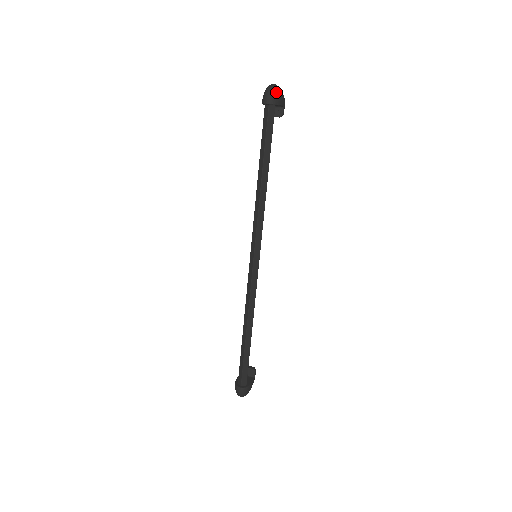
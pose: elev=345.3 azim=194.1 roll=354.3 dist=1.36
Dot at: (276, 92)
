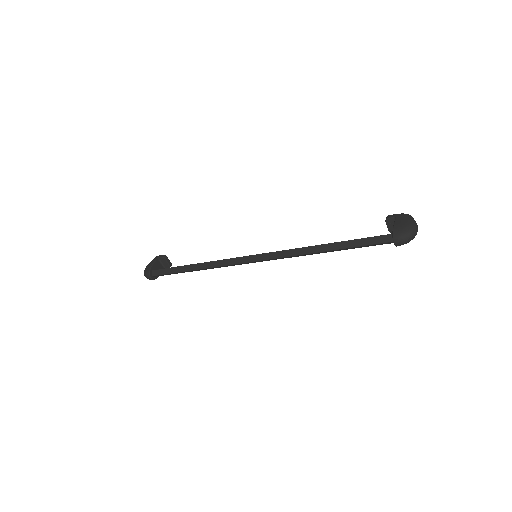
Dot at: occluded
